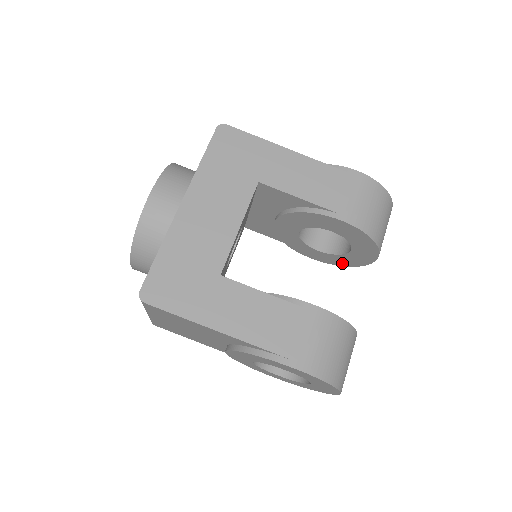
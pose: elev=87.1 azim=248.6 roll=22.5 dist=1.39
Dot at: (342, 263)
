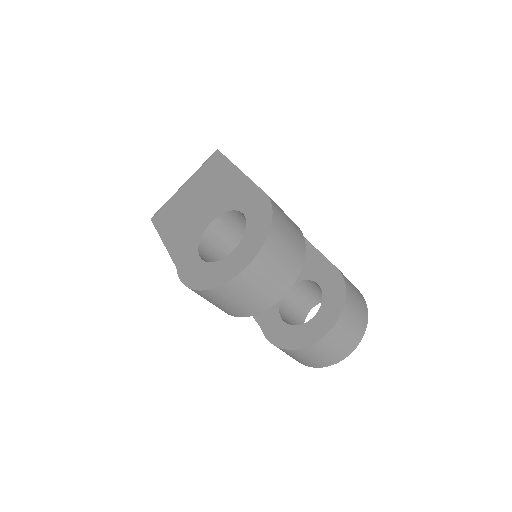
Dot at: (291, 343)
